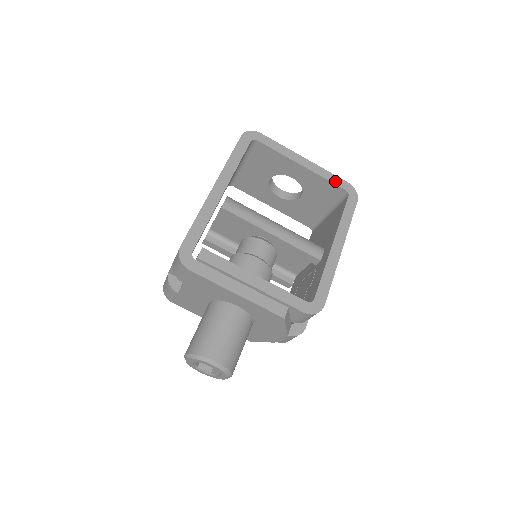
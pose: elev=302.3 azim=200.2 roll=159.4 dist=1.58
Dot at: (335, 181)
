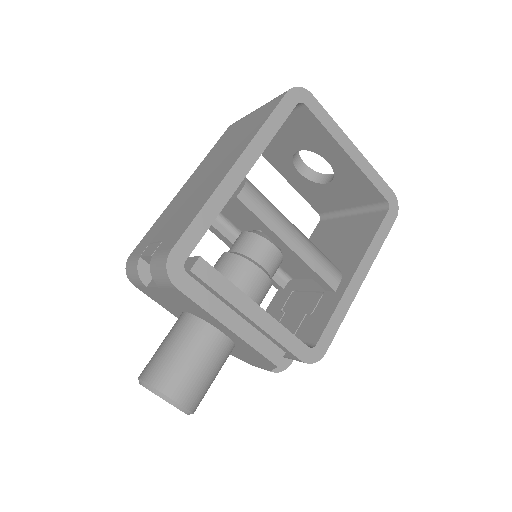
Dot at: (380, 186)
